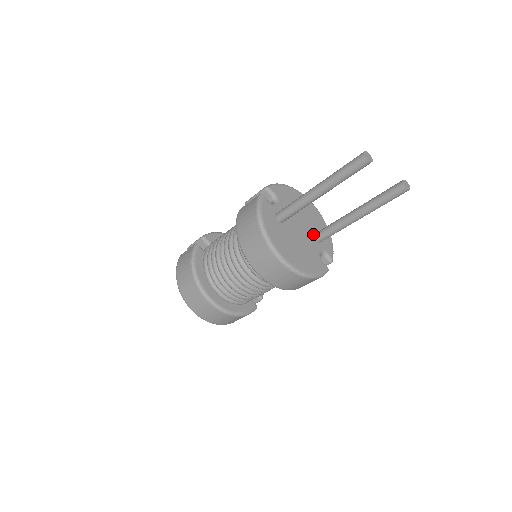
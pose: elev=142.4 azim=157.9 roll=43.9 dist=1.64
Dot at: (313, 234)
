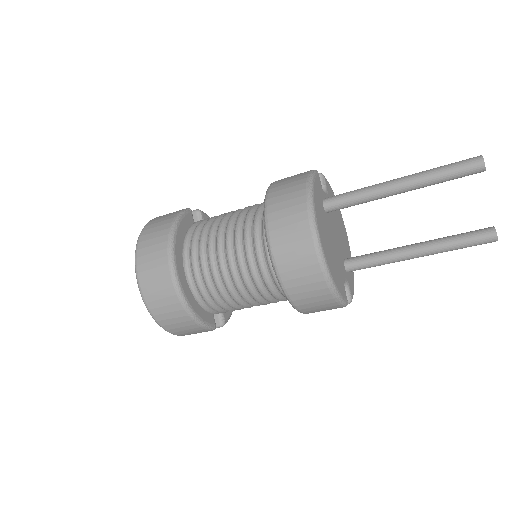
Dot at: (343, 257)
